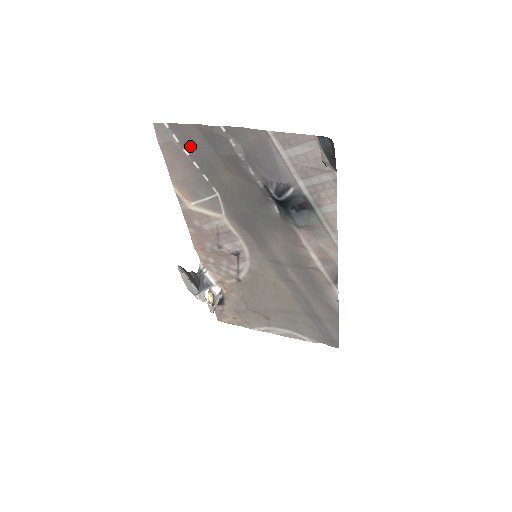
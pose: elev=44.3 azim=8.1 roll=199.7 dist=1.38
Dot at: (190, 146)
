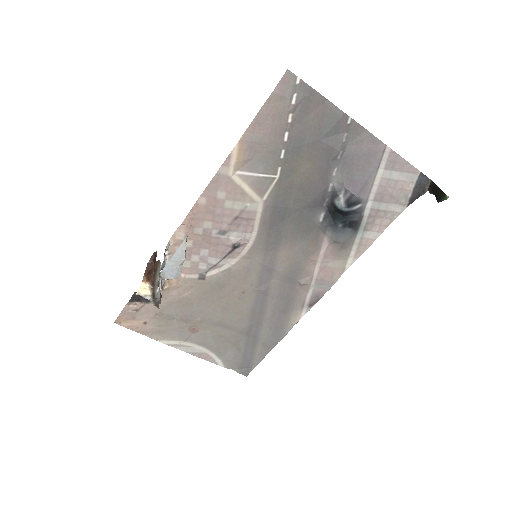
Dot at: (300, 115)
